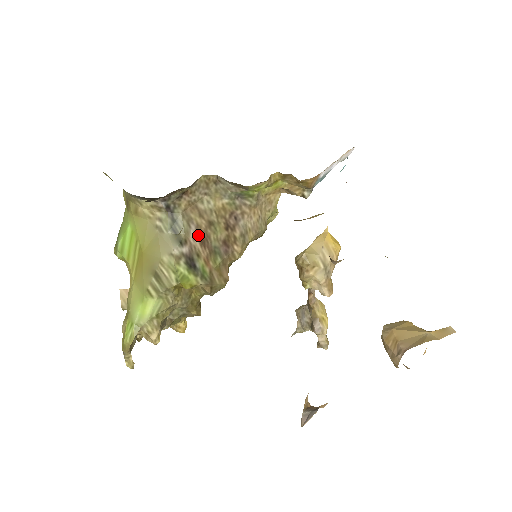
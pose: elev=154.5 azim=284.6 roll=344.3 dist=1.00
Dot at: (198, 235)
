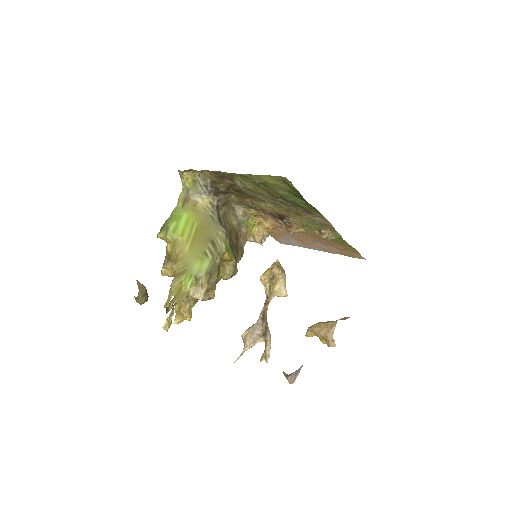
Dot at: (228, 232)
